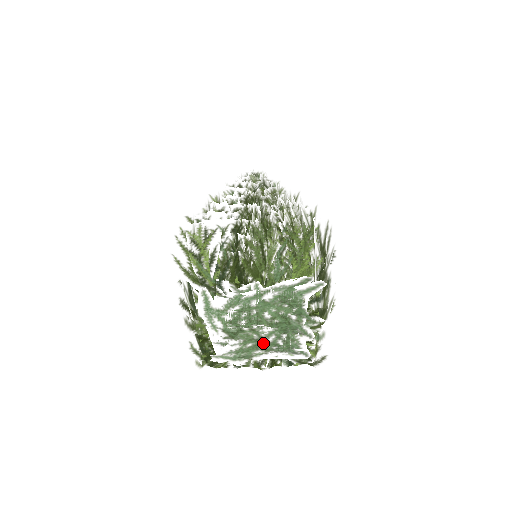
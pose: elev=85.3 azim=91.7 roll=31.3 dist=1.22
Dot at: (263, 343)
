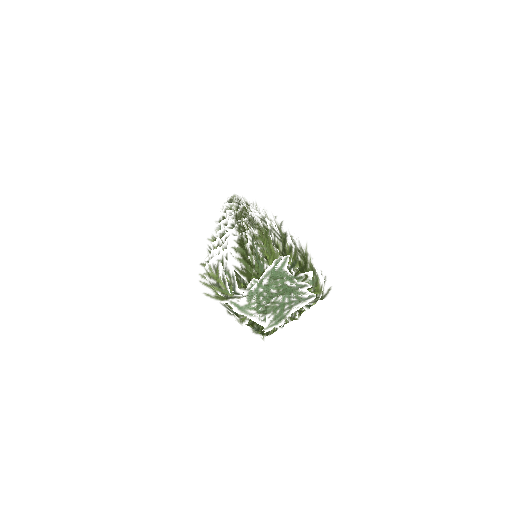
Dot at: (284, 306)
